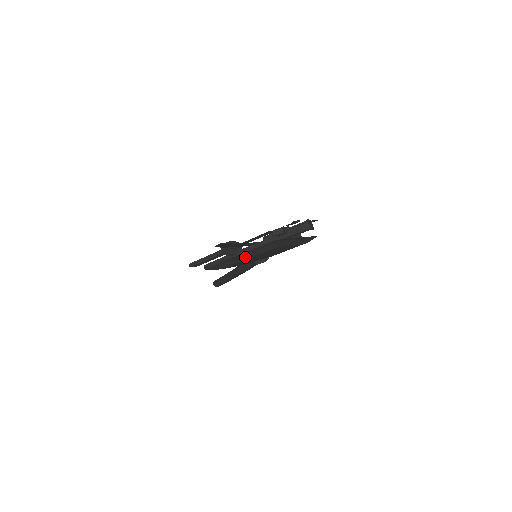
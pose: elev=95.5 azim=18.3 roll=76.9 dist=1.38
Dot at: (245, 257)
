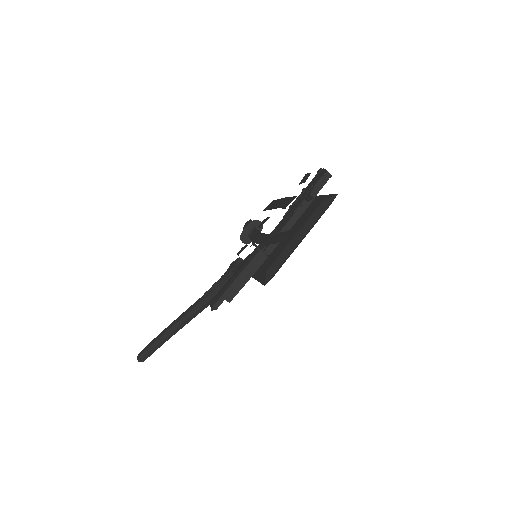
Dot at: (301, 240)
